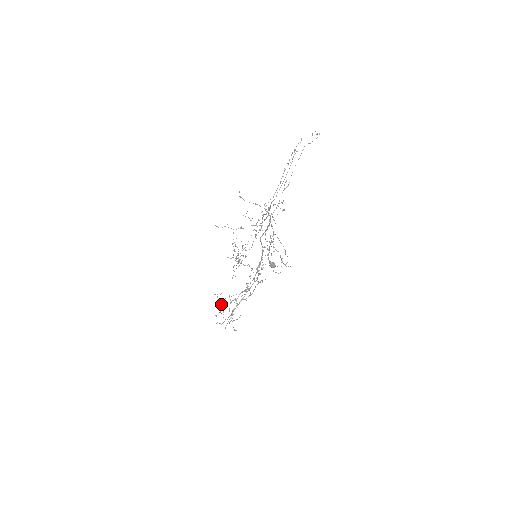
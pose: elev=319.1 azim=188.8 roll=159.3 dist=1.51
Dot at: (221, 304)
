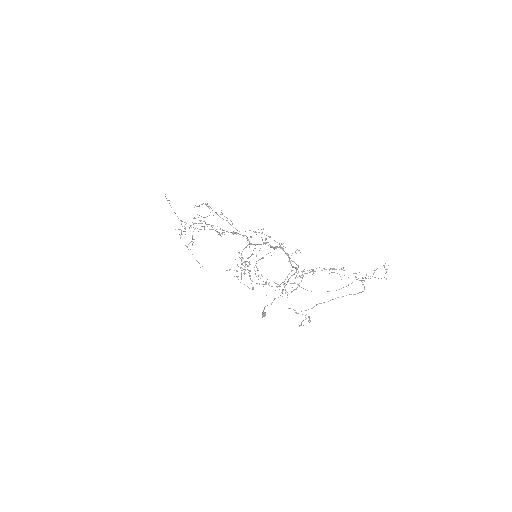
Dot at: occluded
